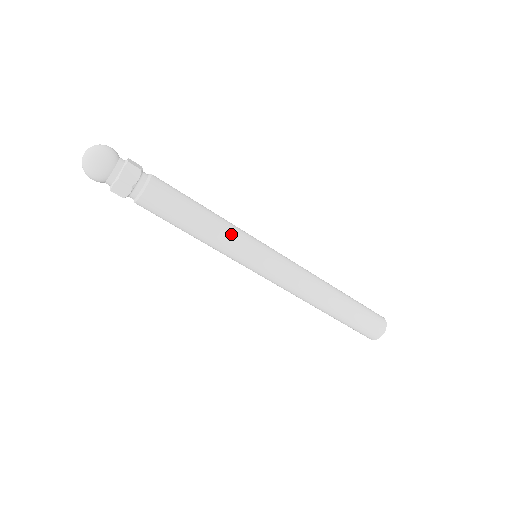
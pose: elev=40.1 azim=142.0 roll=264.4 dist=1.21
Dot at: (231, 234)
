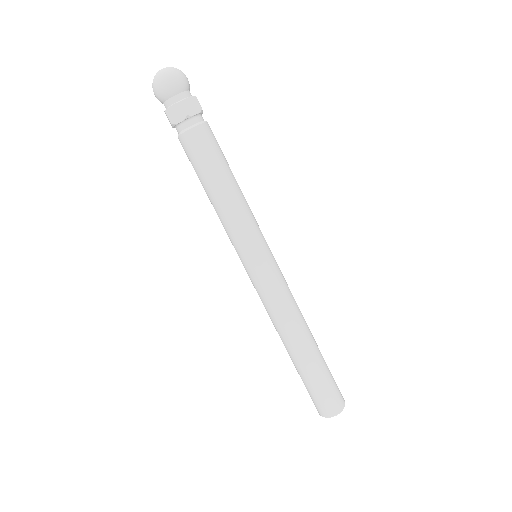
Dot at: (247, 216)
